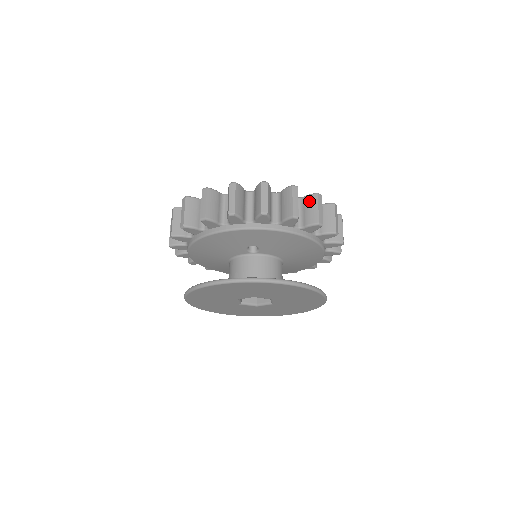
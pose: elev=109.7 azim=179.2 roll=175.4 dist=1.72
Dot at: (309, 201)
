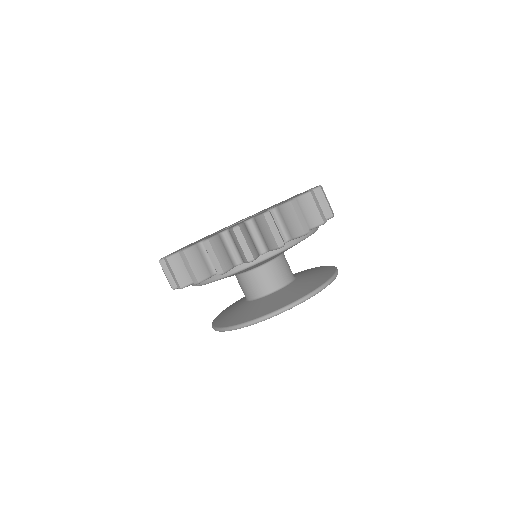
Dot at: occluded
